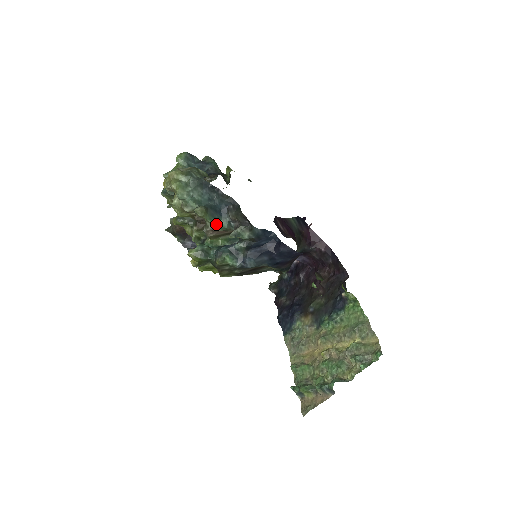
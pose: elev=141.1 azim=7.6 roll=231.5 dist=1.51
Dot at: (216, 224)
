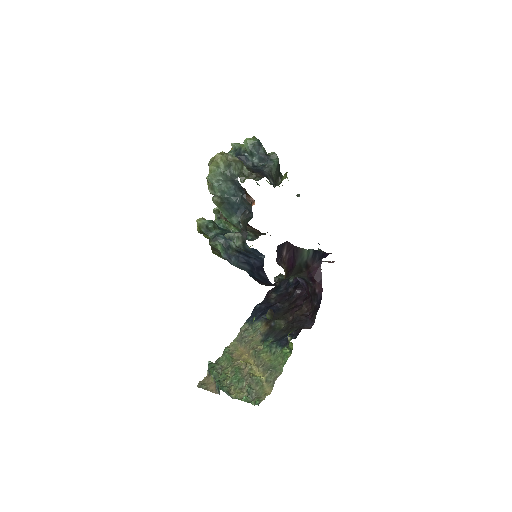
Dot at: (227, 216)
